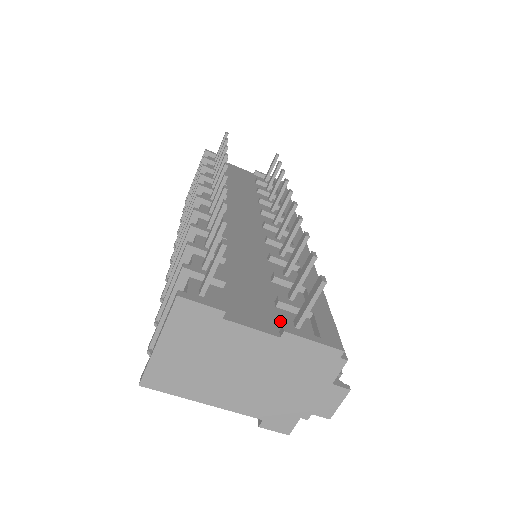
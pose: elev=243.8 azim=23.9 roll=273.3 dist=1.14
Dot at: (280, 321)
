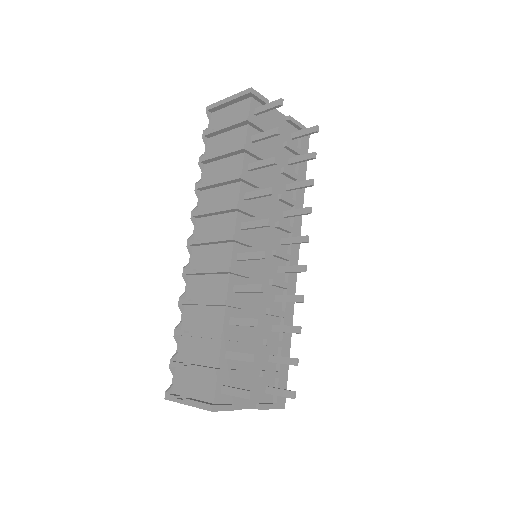
Dot at: (259, 392)
